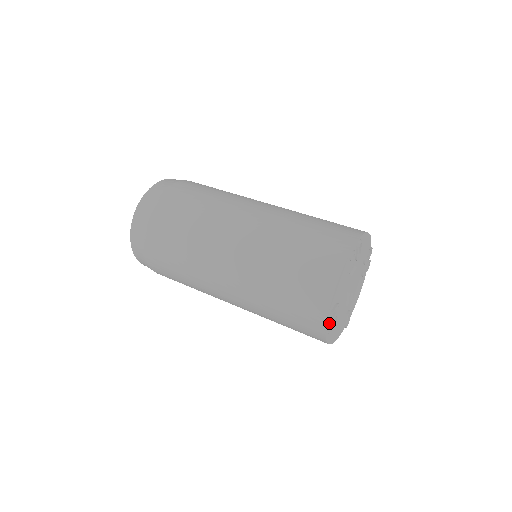
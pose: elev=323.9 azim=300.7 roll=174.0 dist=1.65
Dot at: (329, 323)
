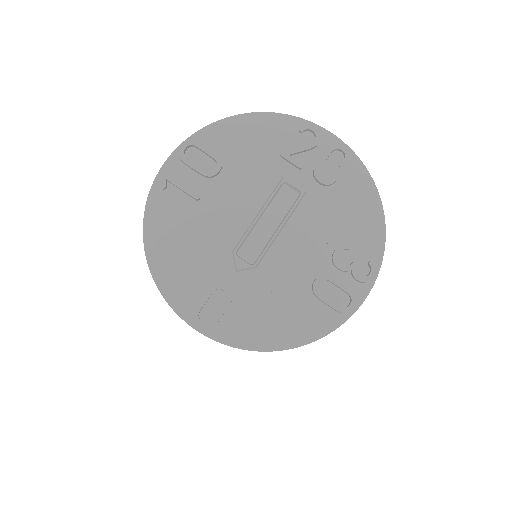
Dot at: (181, 168)
